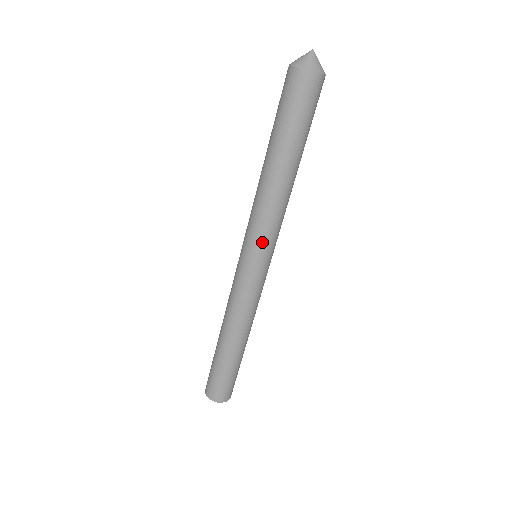
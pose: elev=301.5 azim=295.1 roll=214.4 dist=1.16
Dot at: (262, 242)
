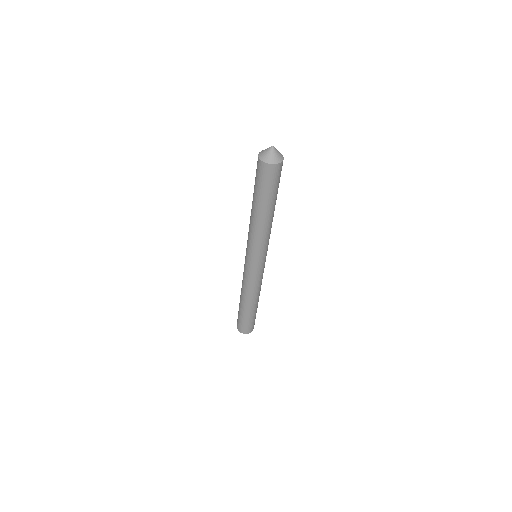
Dot at: (252, 251)
